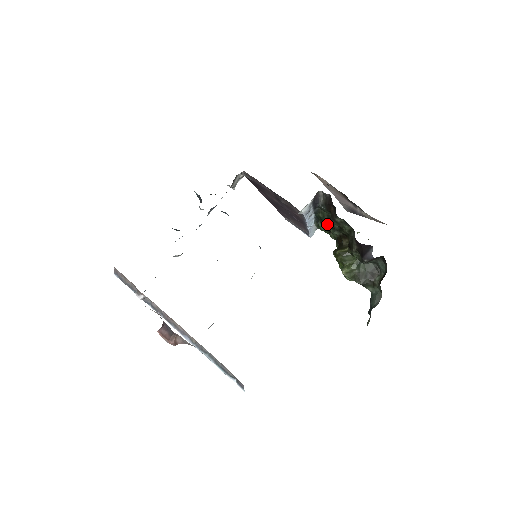
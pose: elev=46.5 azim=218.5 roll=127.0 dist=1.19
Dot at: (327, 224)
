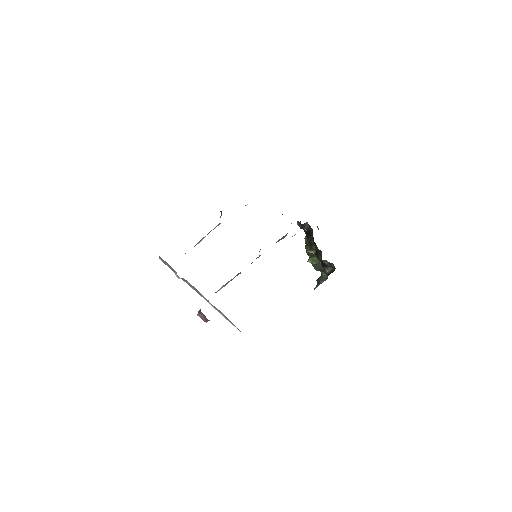
Dot at: (306, 234)
